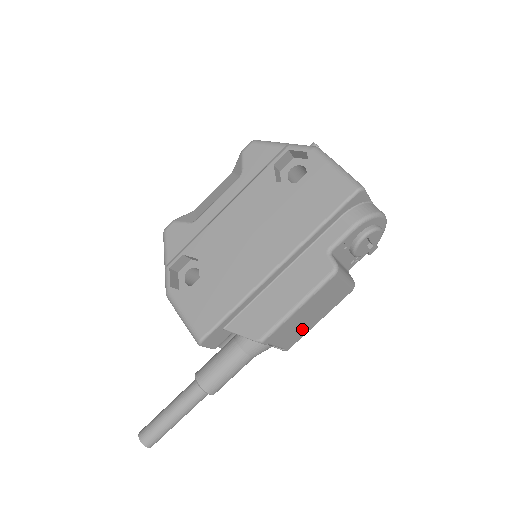
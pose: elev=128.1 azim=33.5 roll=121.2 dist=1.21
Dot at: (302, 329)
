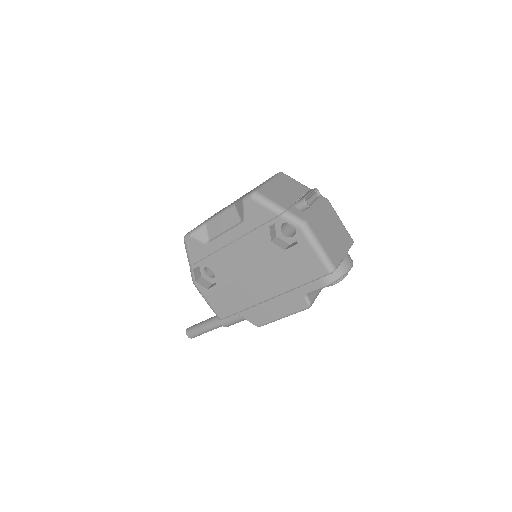
Dot at: occluded
